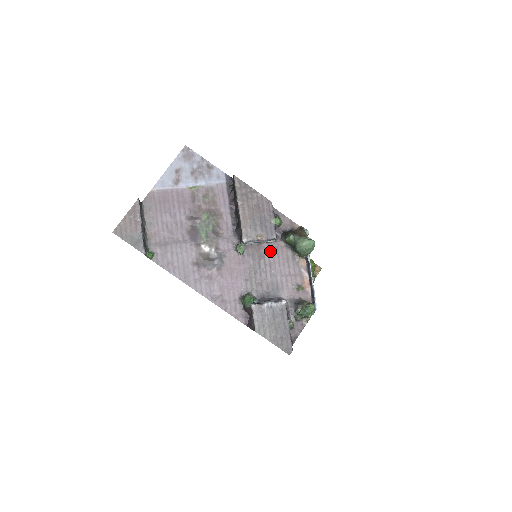
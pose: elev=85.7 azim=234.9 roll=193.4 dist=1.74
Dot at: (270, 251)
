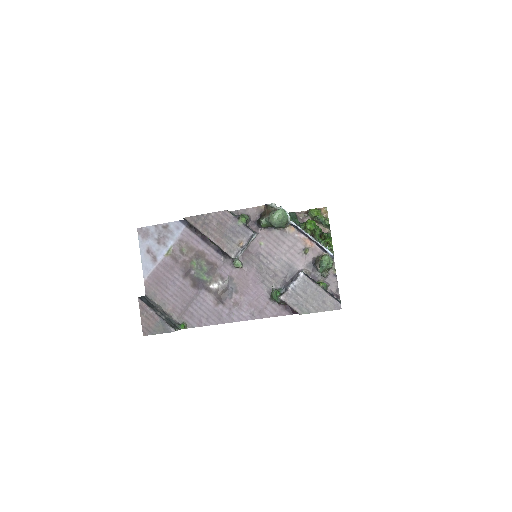
Dot at: (260, 245)
